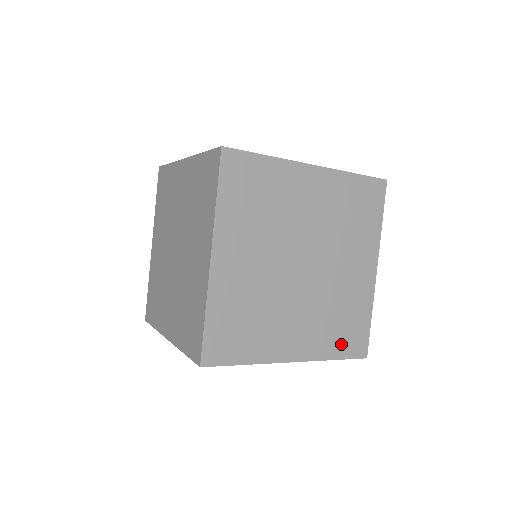
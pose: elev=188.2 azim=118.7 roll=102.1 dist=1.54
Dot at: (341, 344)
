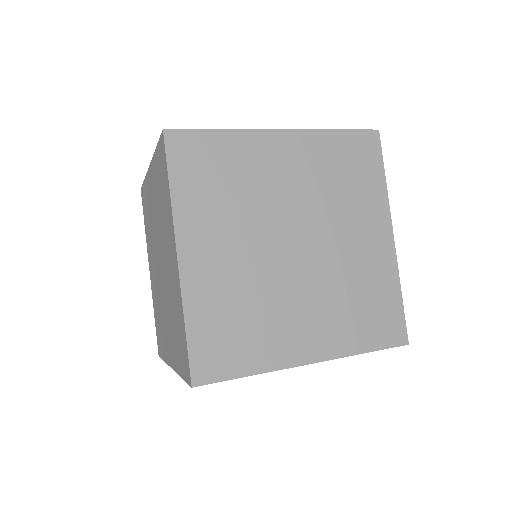
Dot at: occluded
